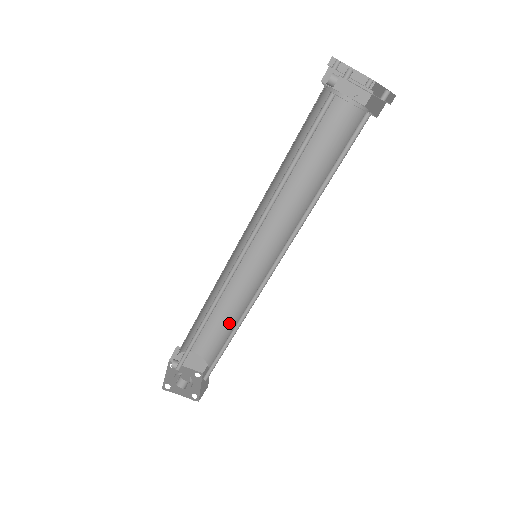
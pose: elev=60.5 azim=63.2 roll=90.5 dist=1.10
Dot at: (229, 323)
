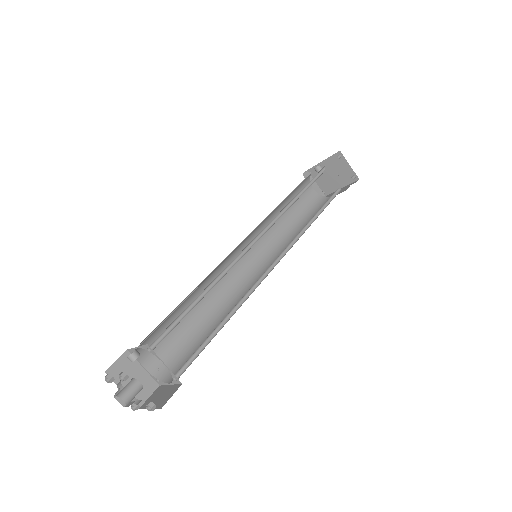
Dot at: (203, 330)
